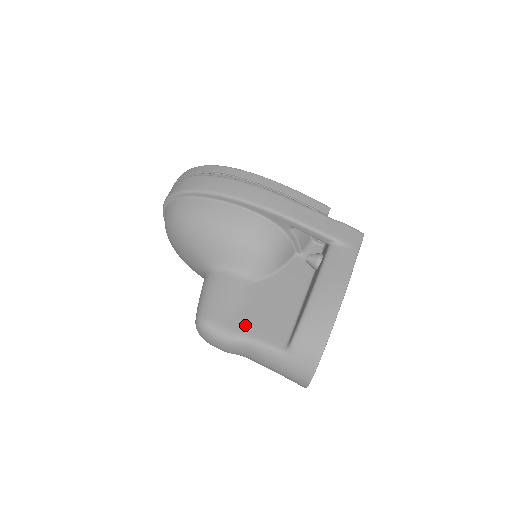
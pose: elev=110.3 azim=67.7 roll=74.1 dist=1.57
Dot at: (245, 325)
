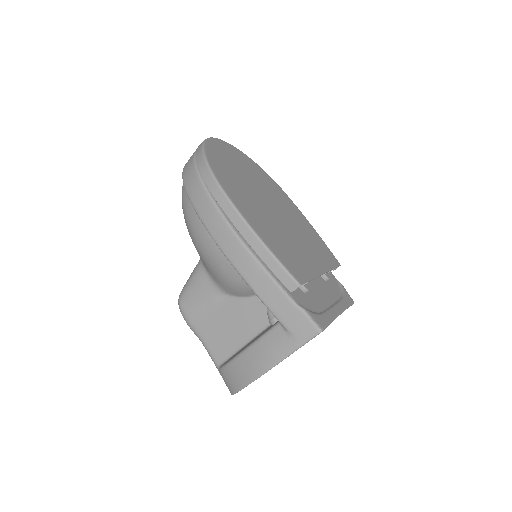
Dot at: (202, 328)
